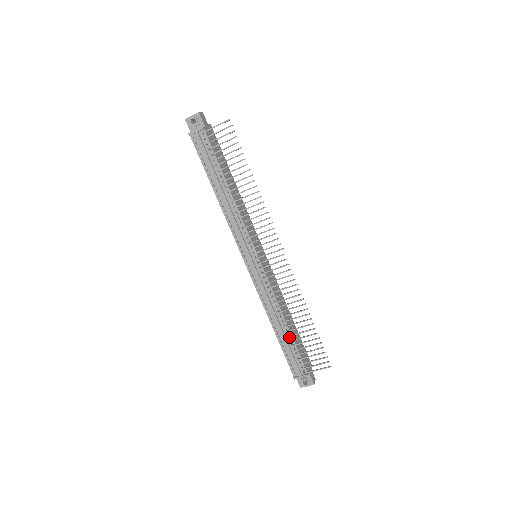
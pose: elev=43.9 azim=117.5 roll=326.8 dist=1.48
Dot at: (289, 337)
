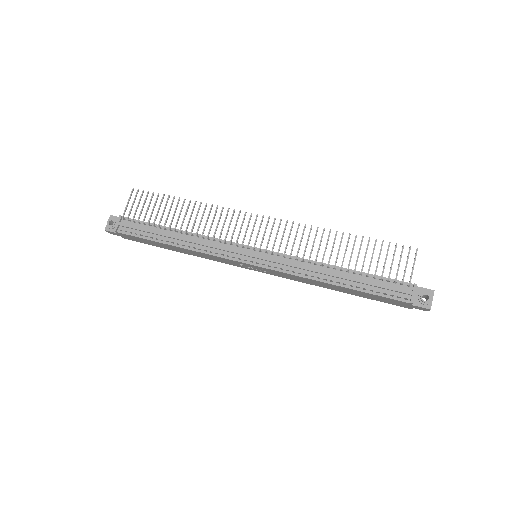
Dot at: (358, 275)
